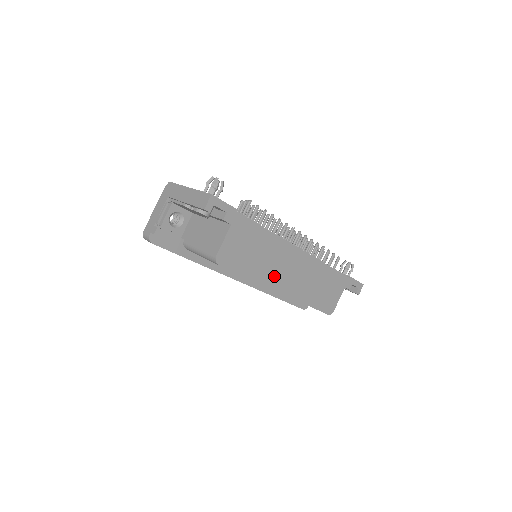
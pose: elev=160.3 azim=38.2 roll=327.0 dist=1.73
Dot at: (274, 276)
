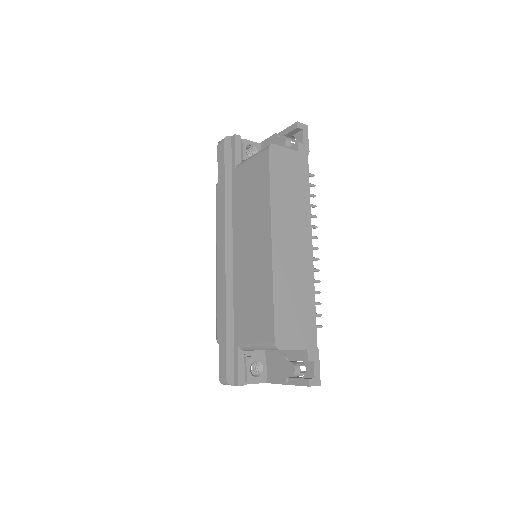
Dot at: (282, 223)
